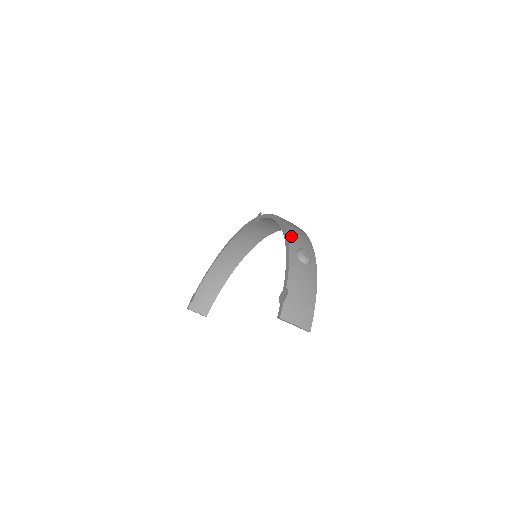
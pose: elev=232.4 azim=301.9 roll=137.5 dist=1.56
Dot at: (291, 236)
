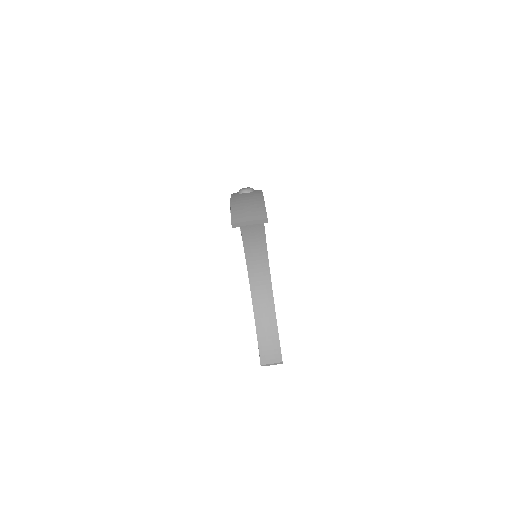
Dot at: occluded
